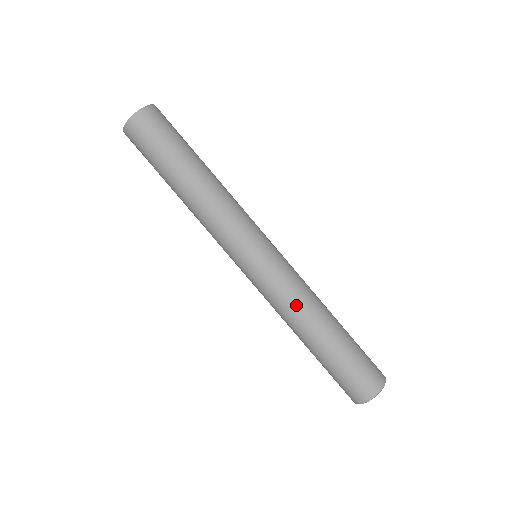
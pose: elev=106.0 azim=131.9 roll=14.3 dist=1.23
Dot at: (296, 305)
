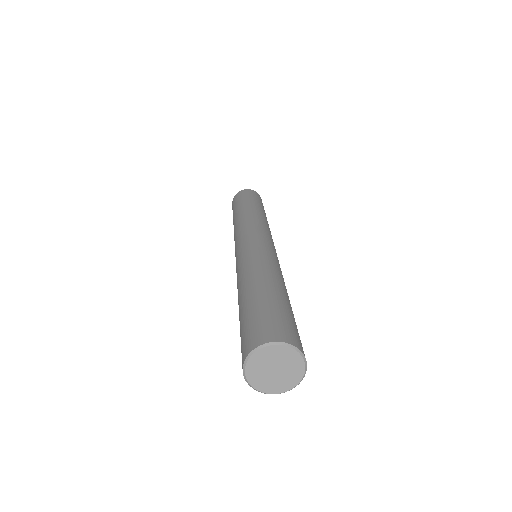
Dot at: (255, 263)
